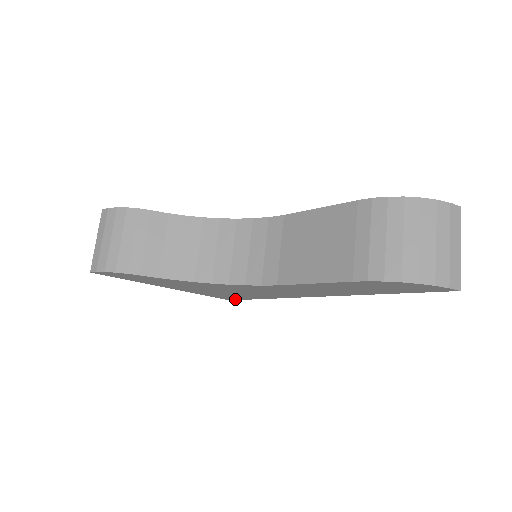
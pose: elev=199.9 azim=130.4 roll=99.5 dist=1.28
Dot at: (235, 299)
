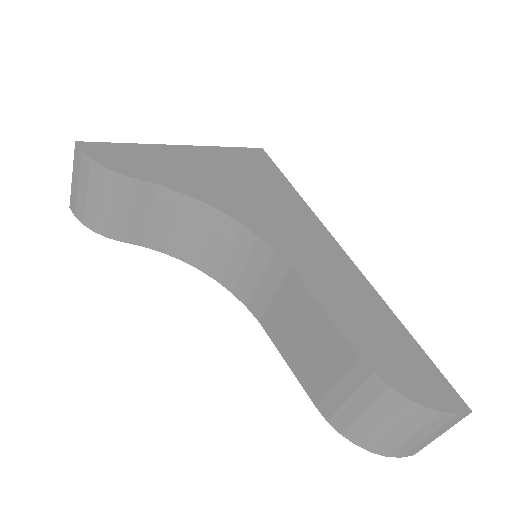
Dot at: occluded
